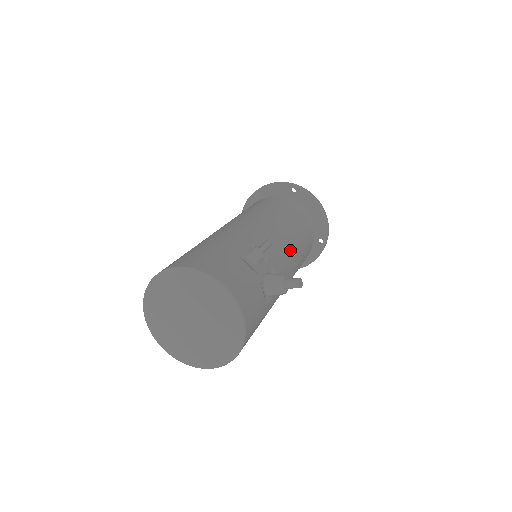
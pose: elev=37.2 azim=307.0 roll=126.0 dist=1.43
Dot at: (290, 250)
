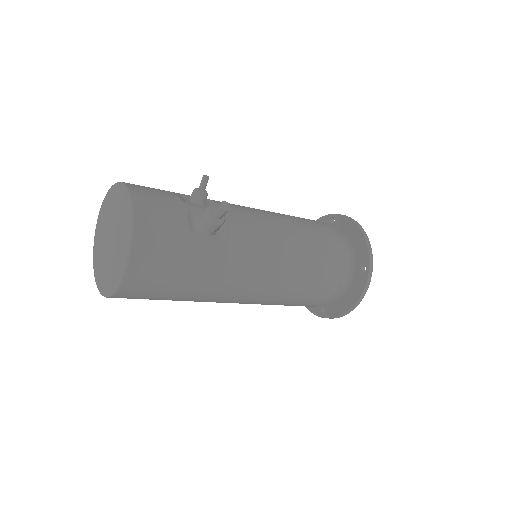
Dot at: (272, 227)
